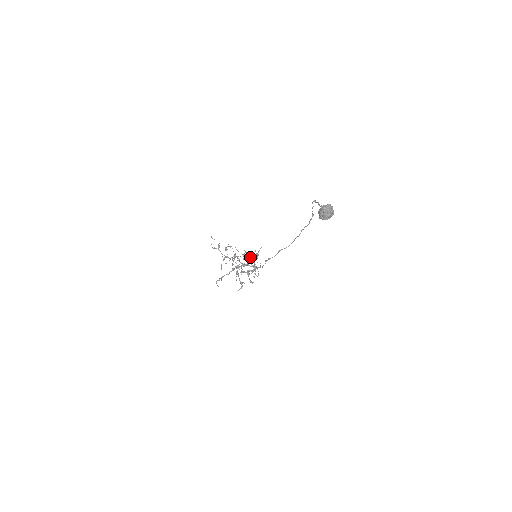
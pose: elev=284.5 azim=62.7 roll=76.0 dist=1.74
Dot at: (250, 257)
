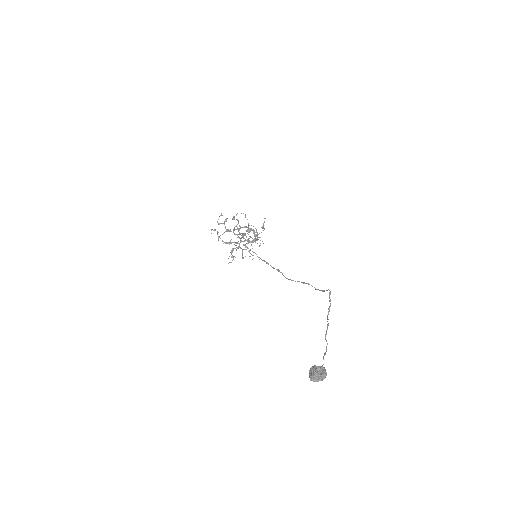
Dot at: (255, 228)
